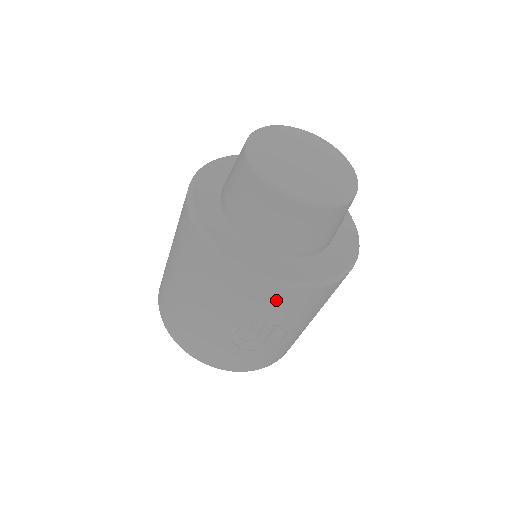
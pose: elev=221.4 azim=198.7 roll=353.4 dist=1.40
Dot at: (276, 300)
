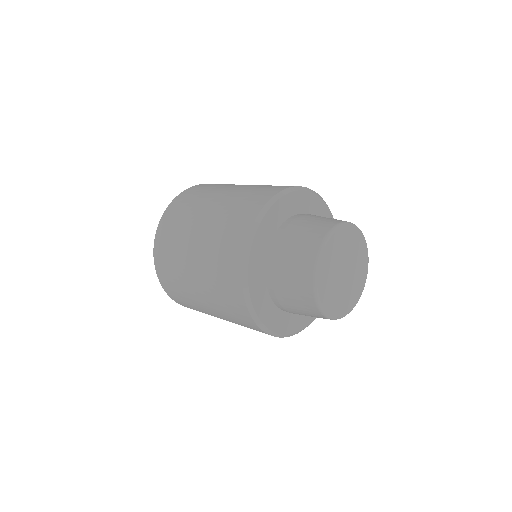
Dot at: occluded
